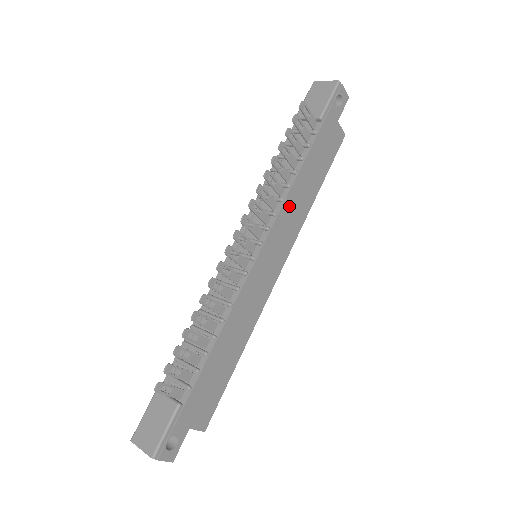
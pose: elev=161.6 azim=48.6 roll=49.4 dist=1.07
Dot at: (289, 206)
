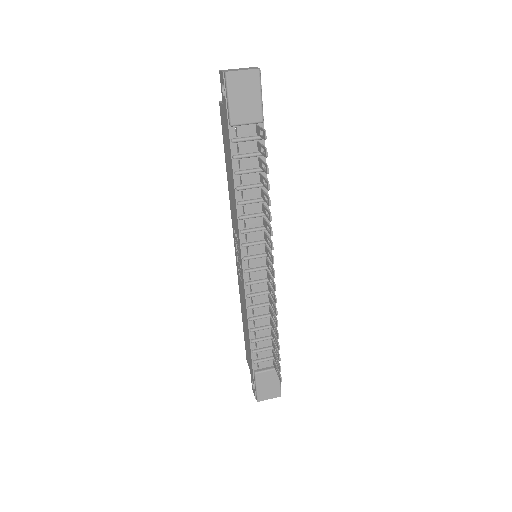
Dot at: occluded
